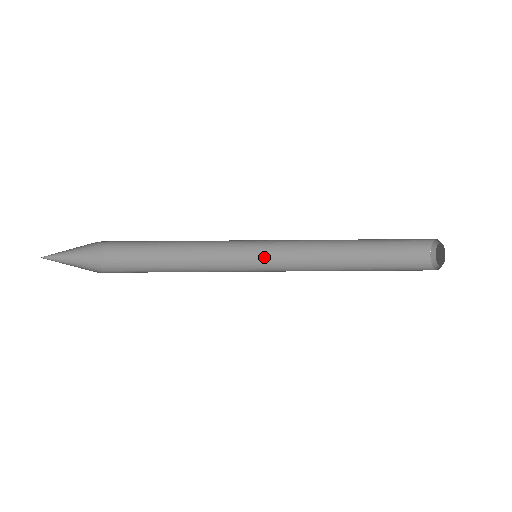
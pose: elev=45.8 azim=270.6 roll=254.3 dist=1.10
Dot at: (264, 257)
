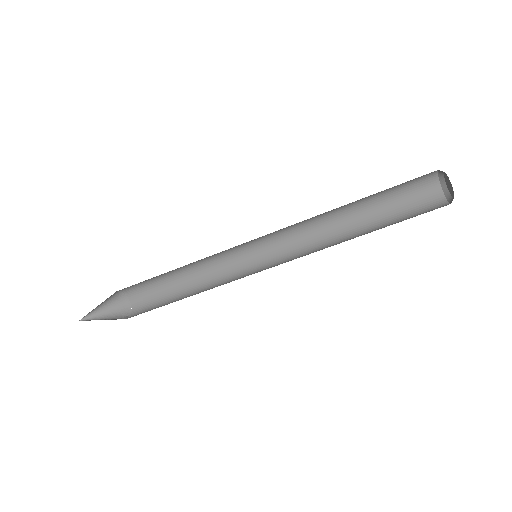
Dot at: (266, 249)
